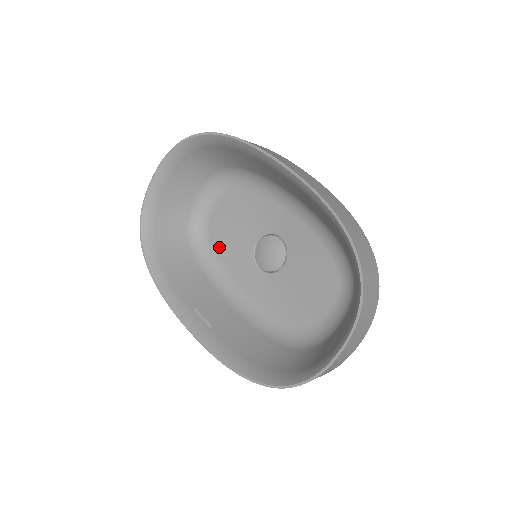
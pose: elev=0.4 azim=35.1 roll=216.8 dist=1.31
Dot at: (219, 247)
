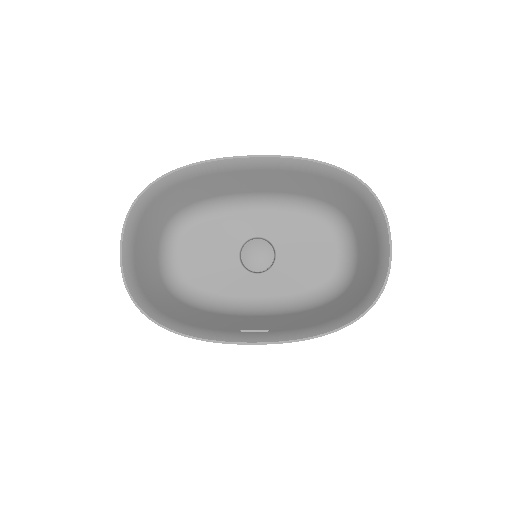
Dot at: (207, 285)
